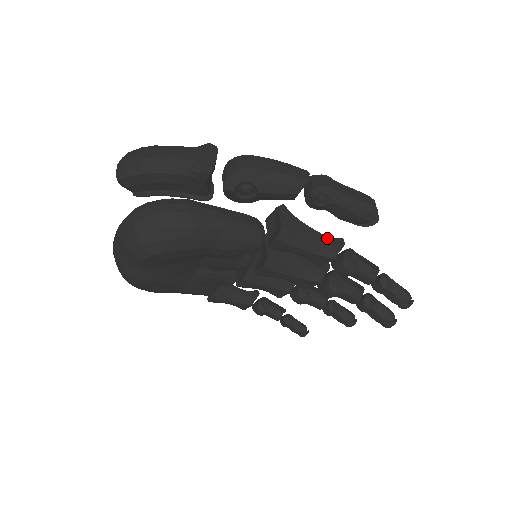
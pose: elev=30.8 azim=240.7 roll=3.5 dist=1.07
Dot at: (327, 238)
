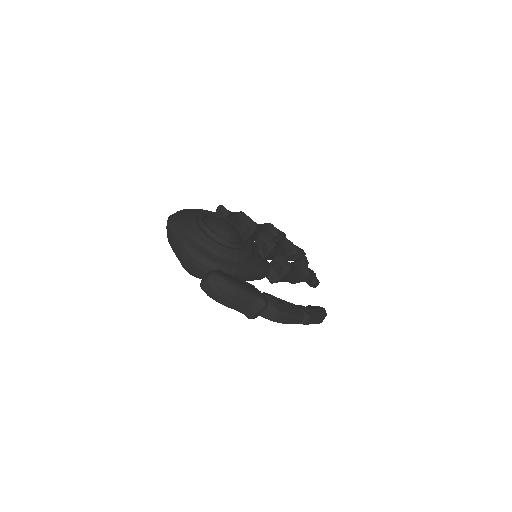
Dot at: (299, 278)
